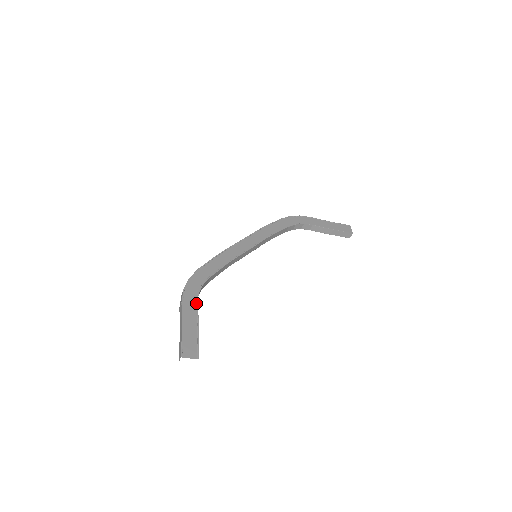
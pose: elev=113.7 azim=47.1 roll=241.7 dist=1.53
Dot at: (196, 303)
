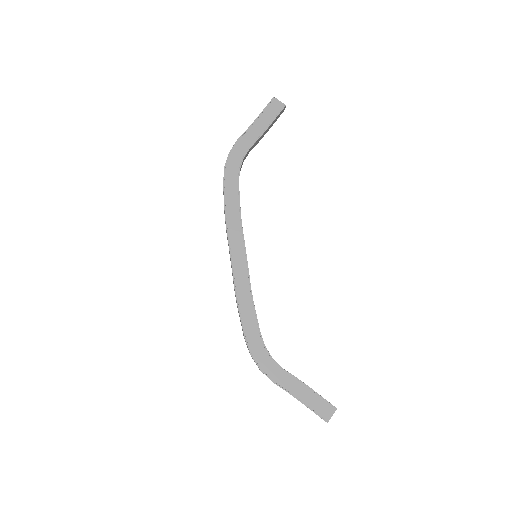
Dot at: (282, 370)
